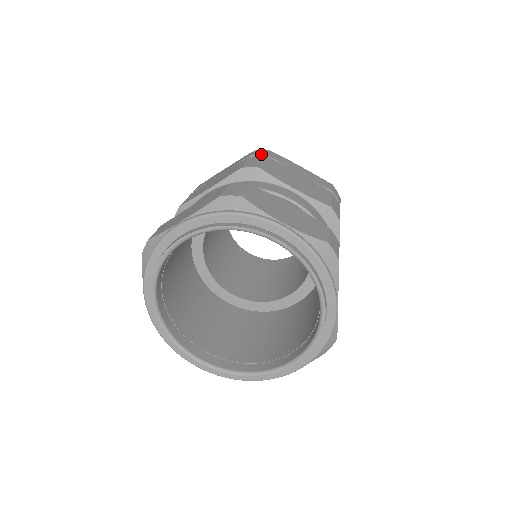
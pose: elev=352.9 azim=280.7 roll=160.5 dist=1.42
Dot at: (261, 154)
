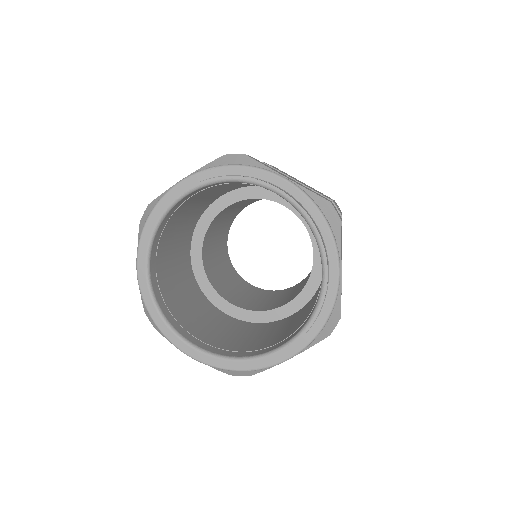
Dot at: occluded
